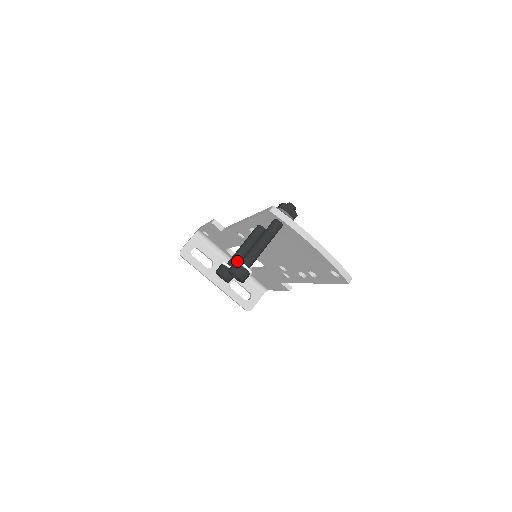
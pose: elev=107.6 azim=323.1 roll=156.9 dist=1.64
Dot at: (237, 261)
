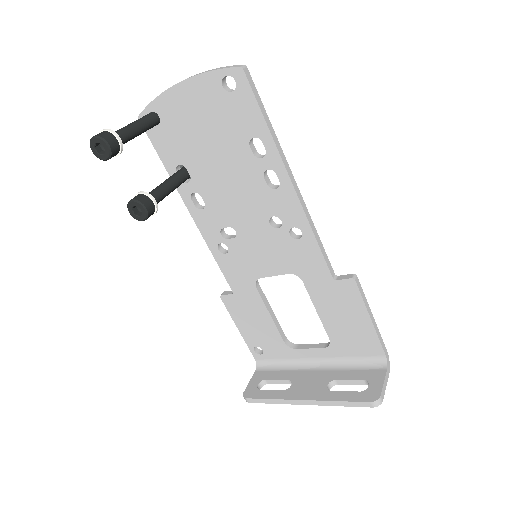
Dot at: occluded
